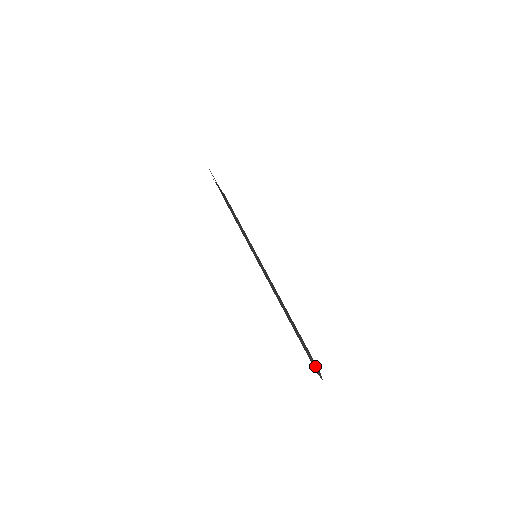
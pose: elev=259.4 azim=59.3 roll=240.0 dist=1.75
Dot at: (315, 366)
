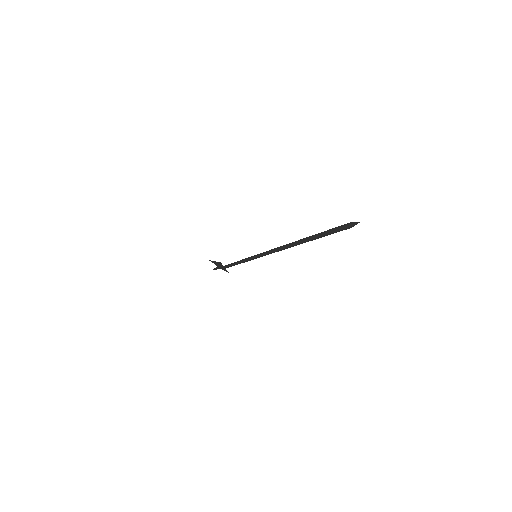
Dot at: (342, 226)
